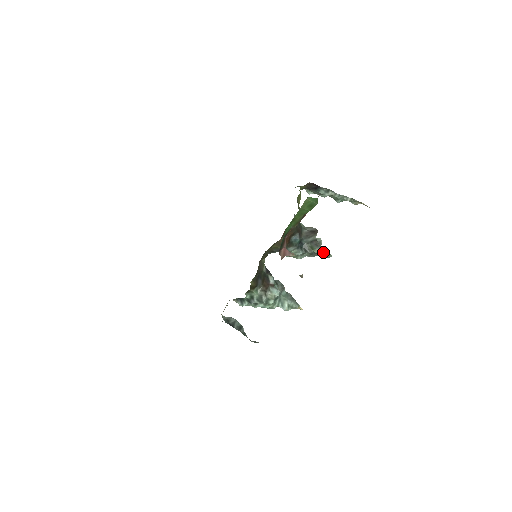
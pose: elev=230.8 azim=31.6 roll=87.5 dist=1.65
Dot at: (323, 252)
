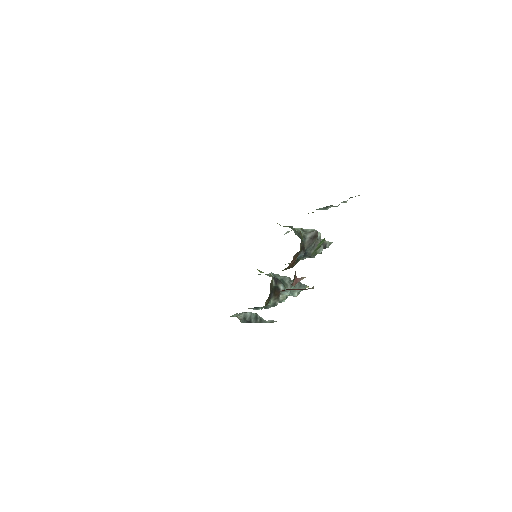
Dot at: (324, 245)
